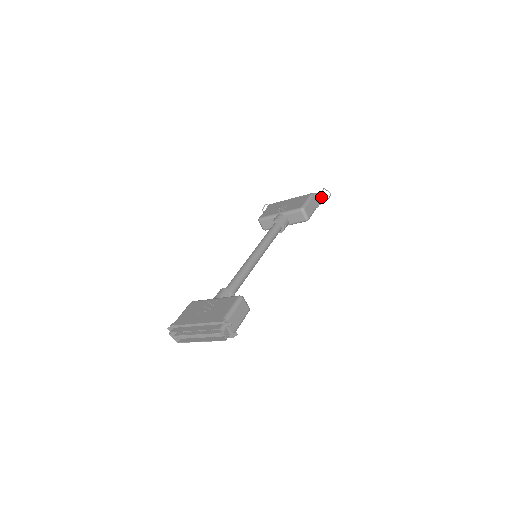
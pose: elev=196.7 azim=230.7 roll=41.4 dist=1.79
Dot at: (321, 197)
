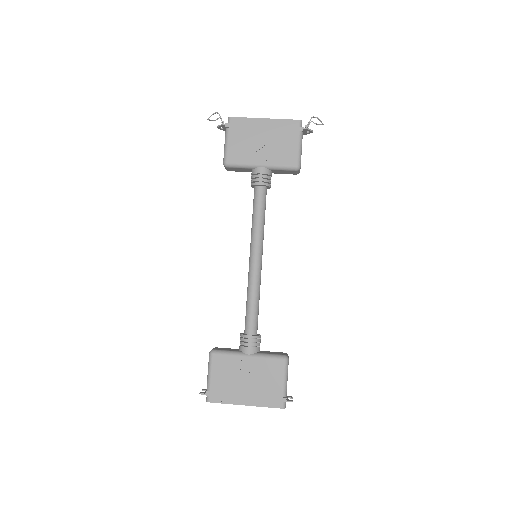
Dot at: (312, 131)
